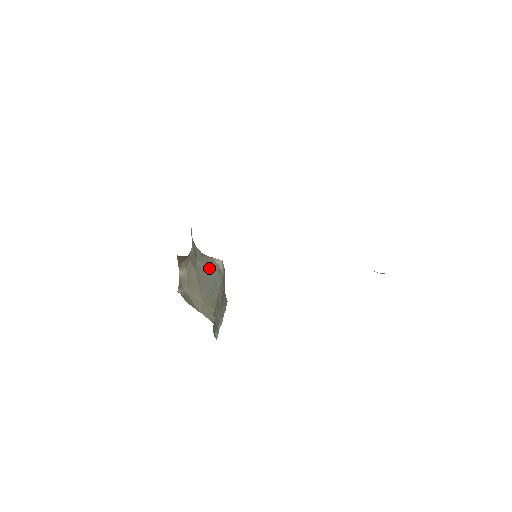
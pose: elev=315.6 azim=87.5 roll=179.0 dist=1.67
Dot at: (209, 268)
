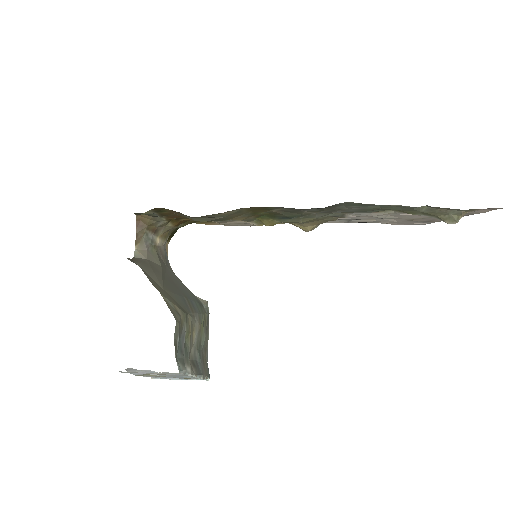
Dot at: (184, 287)
